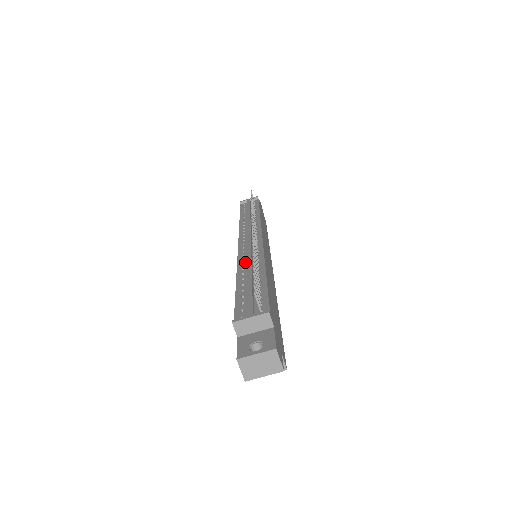
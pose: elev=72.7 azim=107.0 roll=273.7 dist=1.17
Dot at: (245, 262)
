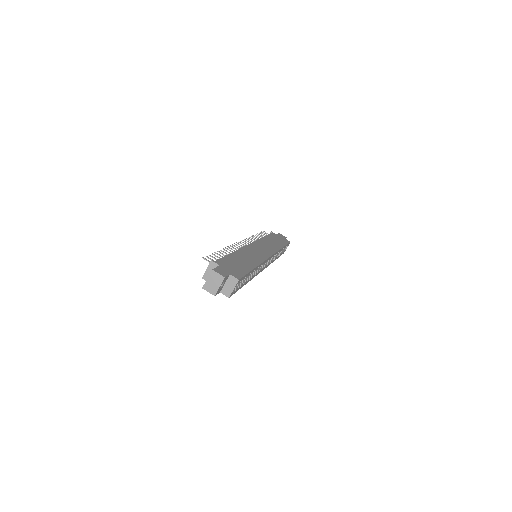
Dot at: occluded
